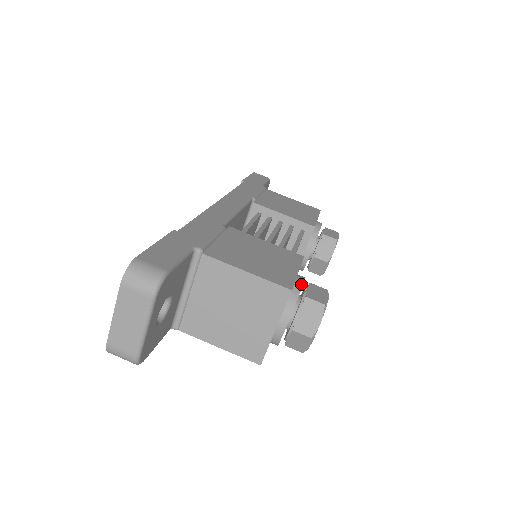
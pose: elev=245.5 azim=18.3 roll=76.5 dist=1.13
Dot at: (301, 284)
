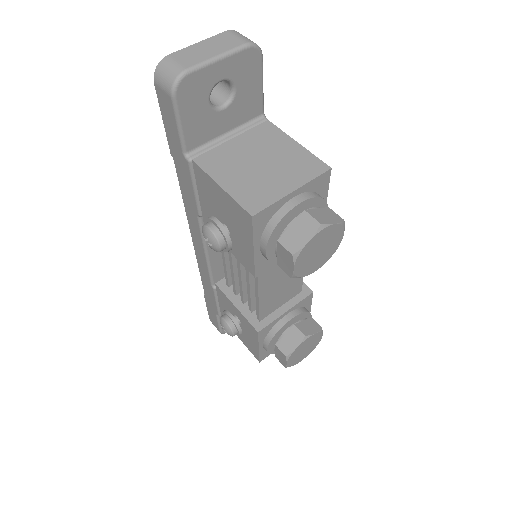
Dot at: (327, 205)
